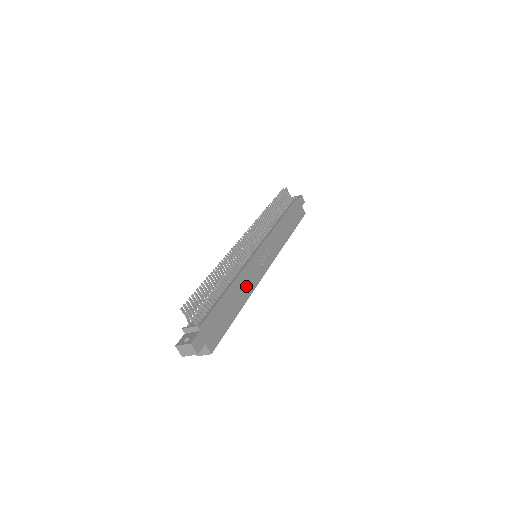
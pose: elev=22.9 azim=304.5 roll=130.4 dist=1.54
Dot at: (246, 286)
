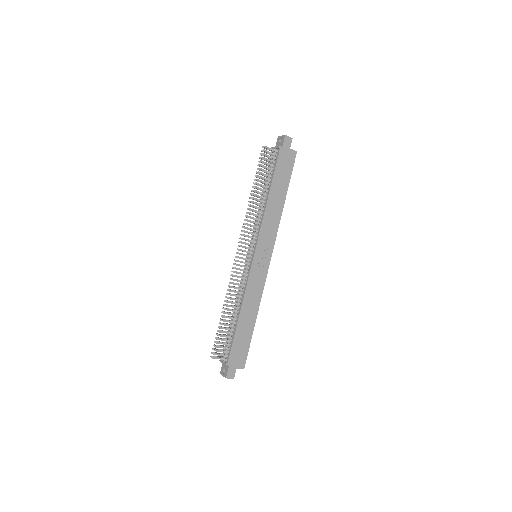
Dot at: (253, 299)
